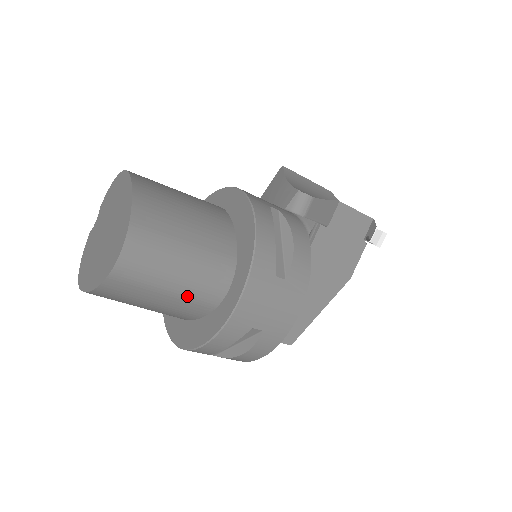
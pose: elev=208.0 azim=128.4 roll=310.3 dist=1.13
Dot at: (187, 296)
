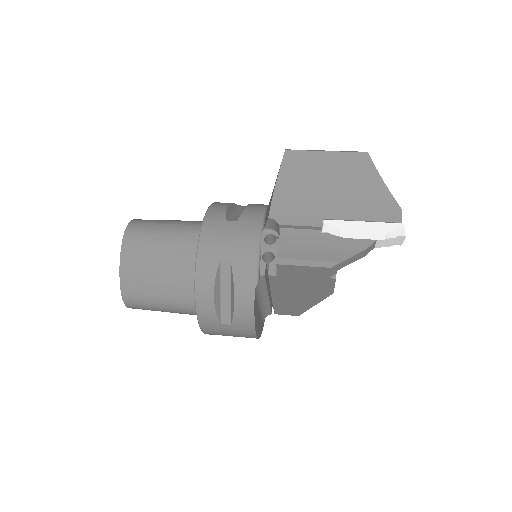
Dot at: occluded
